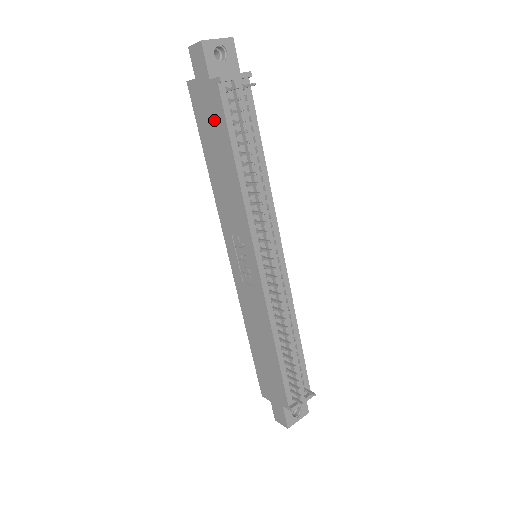
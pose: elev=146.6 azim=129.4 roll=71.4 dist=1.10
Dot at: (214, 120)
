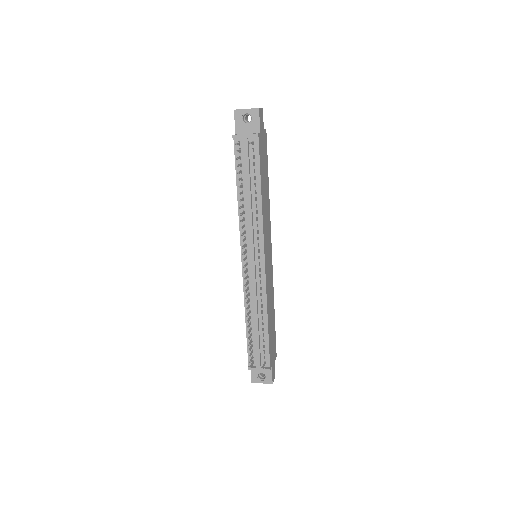
Dot at: occluded
